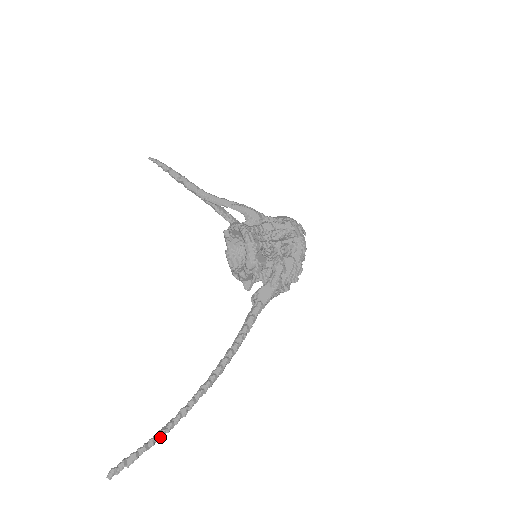
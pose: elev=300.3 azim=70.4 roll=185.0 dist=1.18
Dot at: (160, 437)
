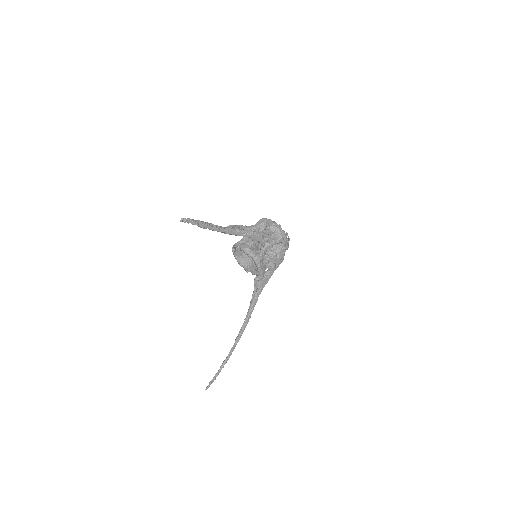
Dot at: occluded
